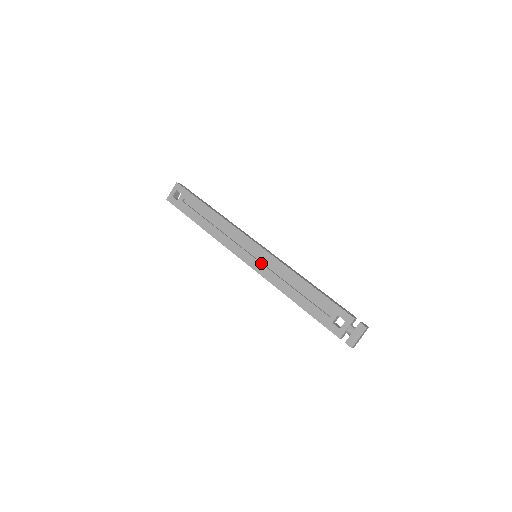
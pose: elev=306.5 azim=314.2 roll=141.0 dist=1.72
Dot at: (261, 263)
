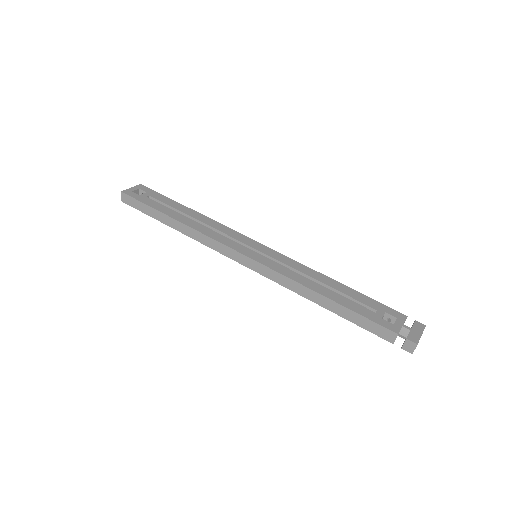
Dot at: (268, 258)
